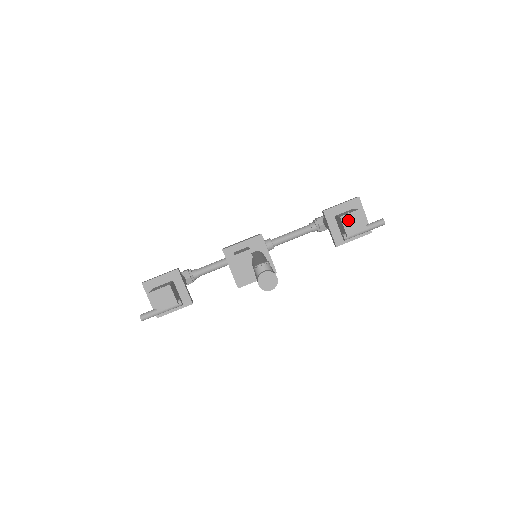
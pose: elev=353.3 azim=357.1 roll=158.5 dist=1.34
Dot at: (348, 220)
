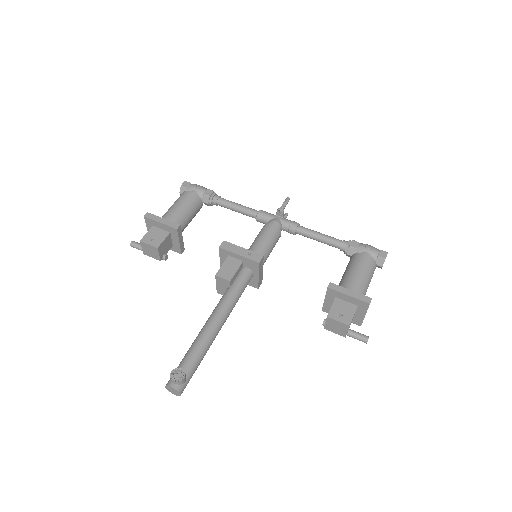
Dot at: (333, 323)
